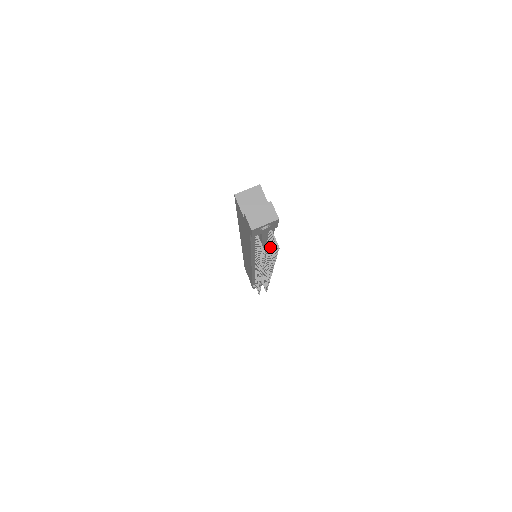
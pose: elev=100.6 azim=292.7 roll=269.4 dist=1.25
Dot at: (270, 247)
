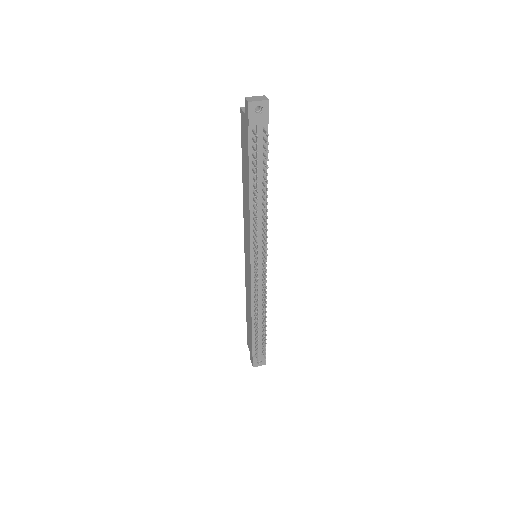
Dot at: (264, 170)
